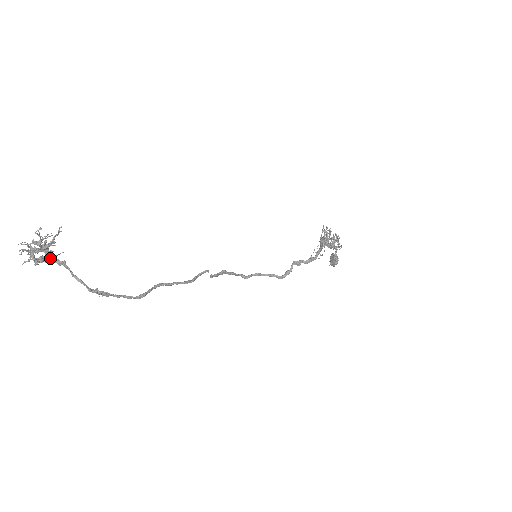
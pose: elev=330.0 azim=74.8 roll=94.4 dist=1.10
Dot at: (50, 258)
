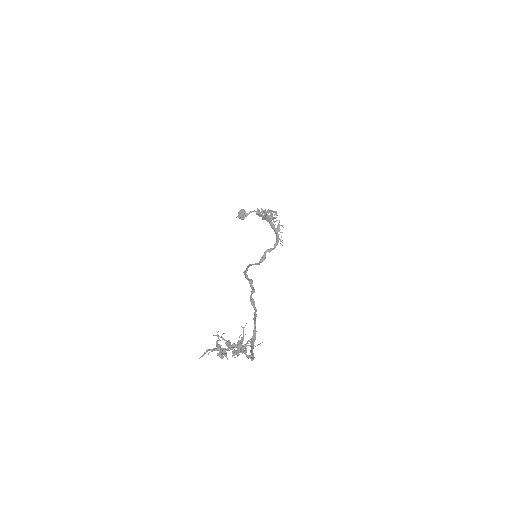
Dot at: occluded
